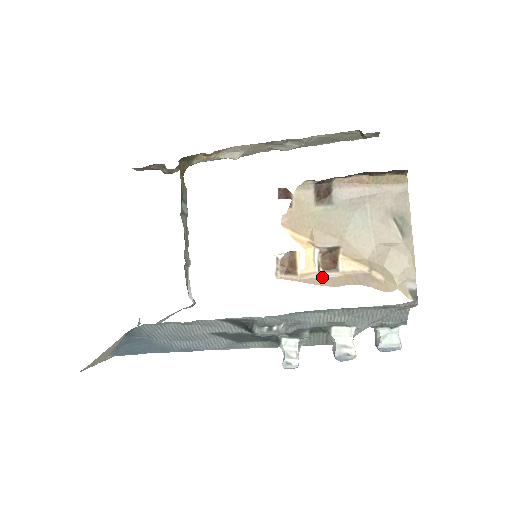
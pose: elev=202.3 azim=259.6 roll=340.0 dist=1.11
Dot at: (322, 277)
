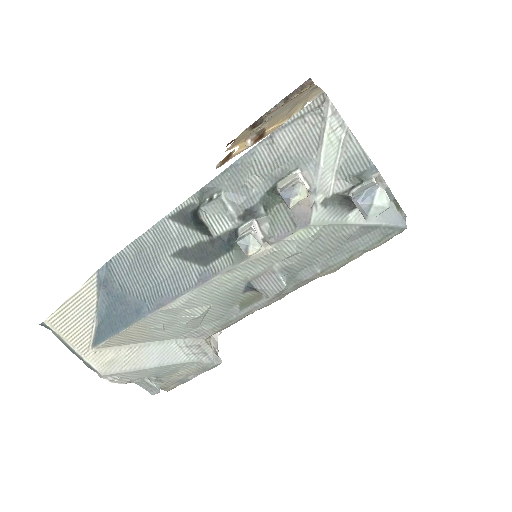
Dot at: occluded
